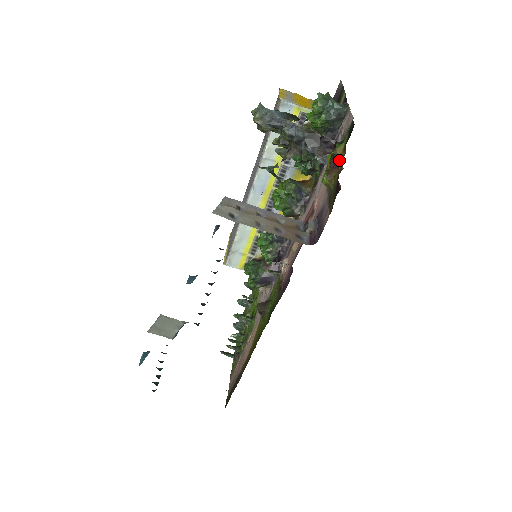
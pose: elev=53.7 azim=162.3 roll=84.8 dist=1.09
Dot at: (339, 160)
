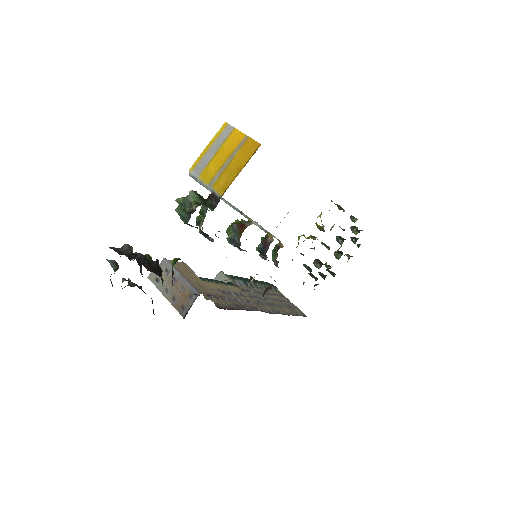
Dot at: occluded
